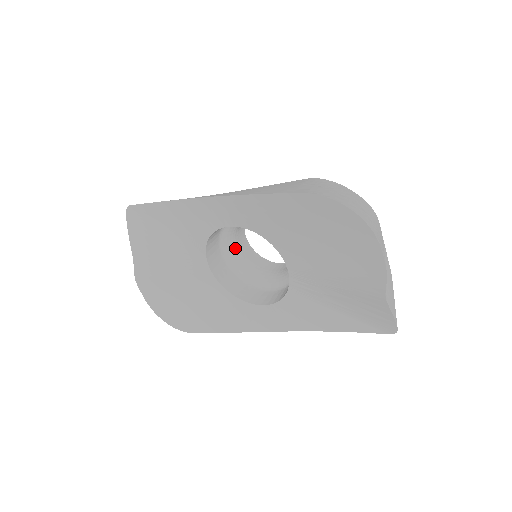
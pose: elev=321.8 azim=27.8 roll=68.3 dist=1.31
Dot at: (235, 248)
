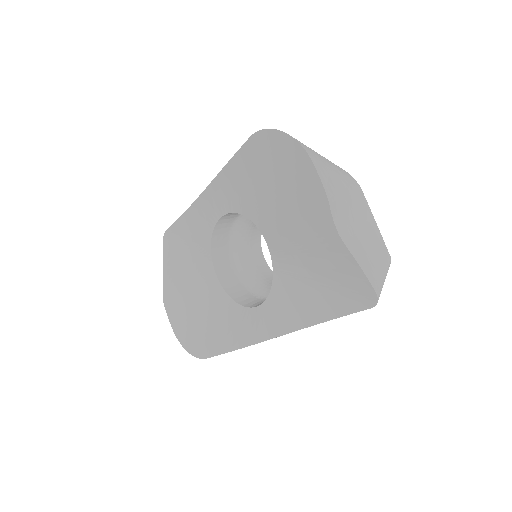
Dot at: (248, 262)
